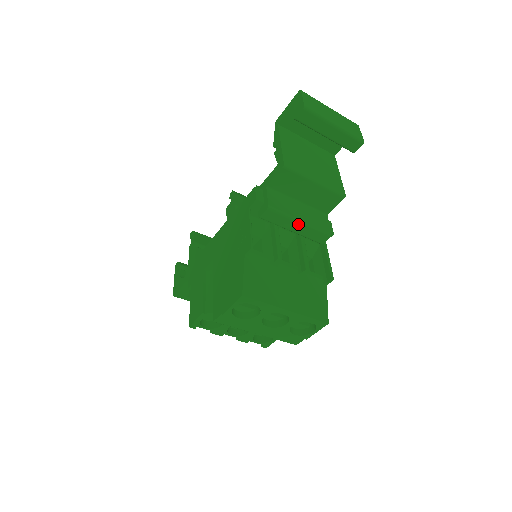
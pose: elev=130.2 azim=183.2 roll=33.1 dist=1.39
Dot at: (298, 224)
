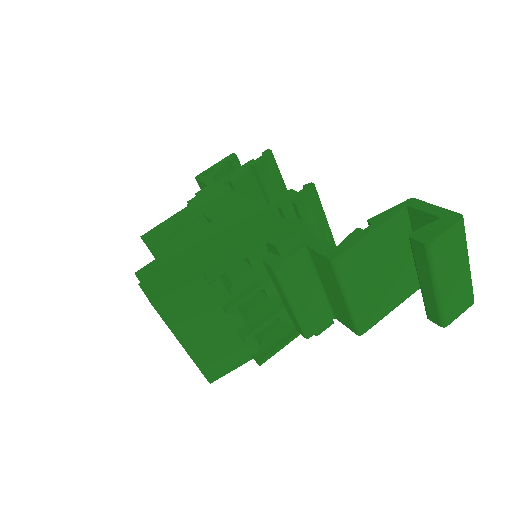
Dot at: (288, 303)
